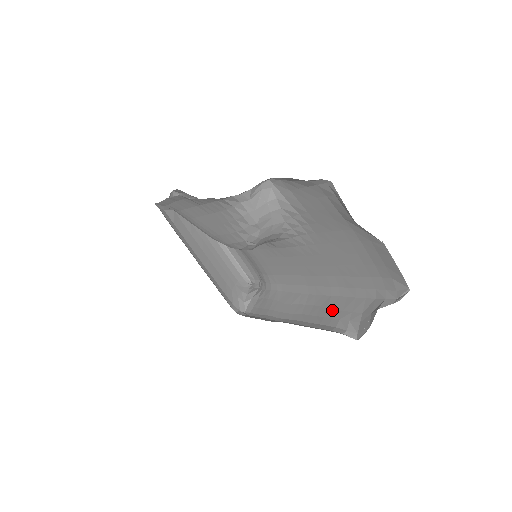
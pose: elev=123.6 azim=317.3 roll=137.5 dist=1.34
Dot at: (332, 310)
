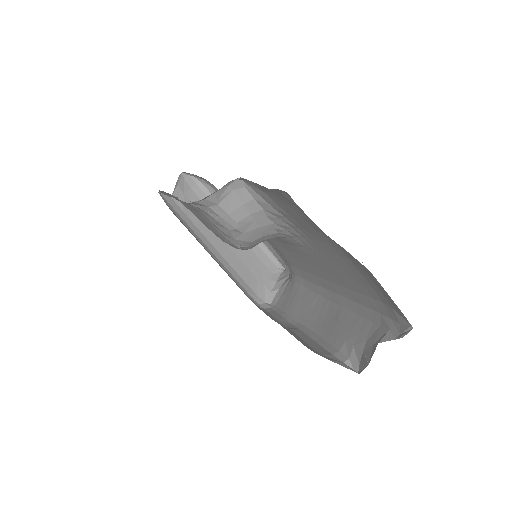
Dot at: (340, 326)
